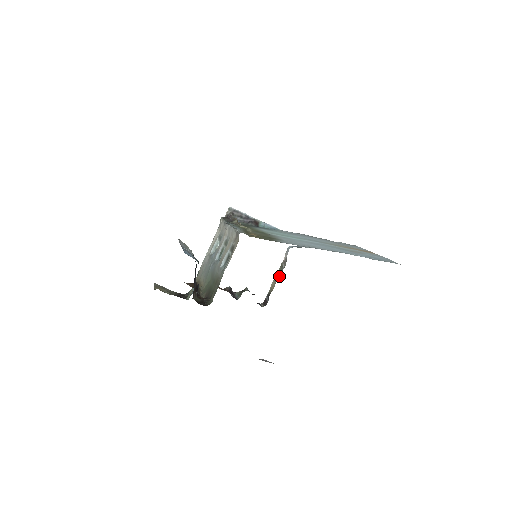
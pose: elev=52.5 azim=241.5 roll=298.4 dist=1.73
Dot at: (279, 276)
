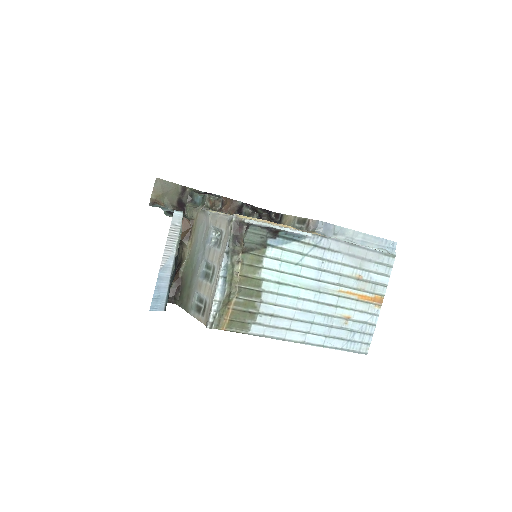
Dot at: (298, 223)
